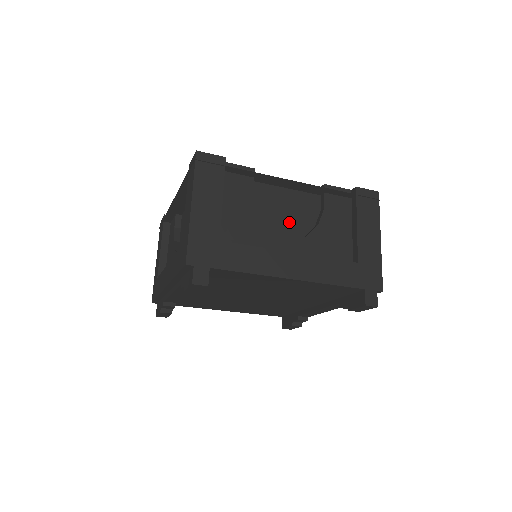
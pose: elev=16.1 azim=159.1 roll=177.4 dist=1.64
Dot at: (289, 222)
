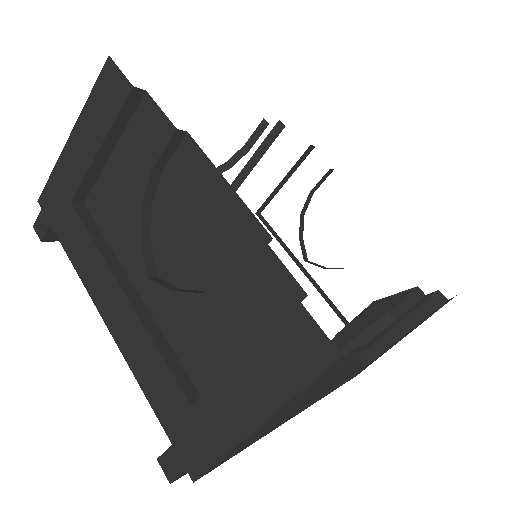
Dot at: (183, 250)
